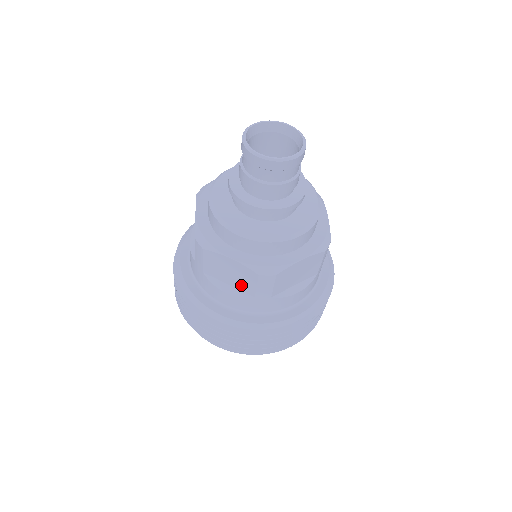
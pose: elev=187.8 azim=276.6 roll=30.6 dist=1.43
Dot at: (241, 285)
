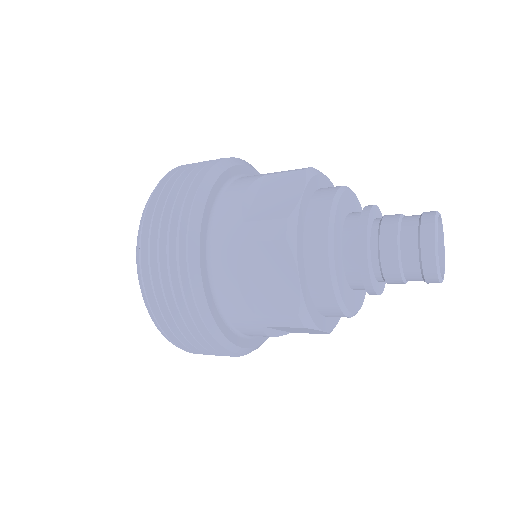
Dot at: (293, 331)
